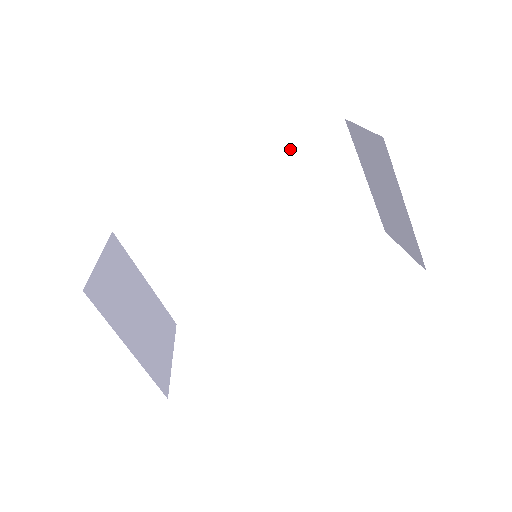
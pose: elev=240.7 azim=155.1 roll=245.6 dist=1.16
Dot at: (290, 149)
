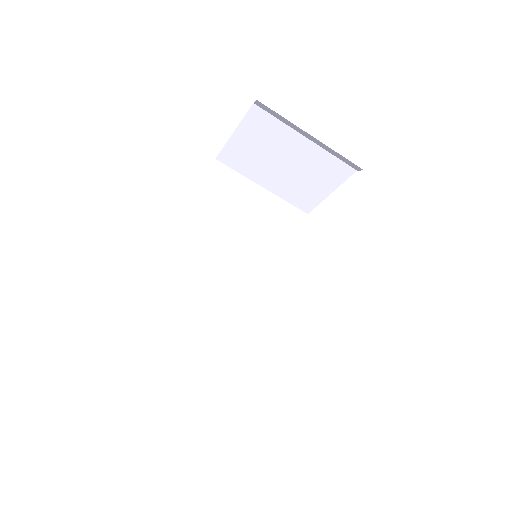
Dot at: (201, 197)
